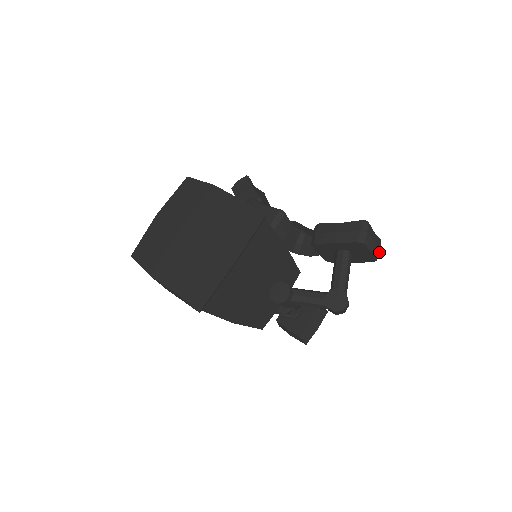
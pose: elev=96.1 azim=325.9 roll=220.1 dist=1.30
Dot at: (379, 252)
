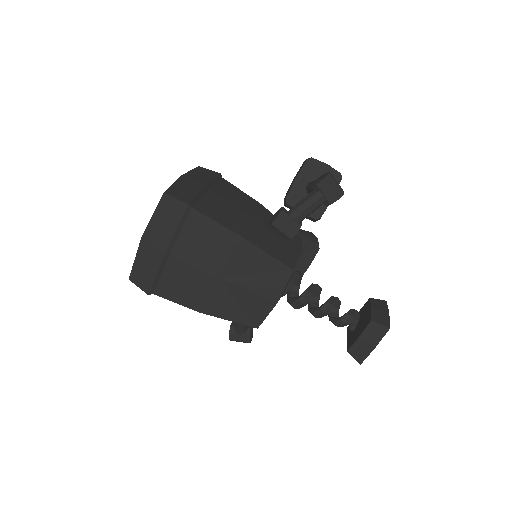
Dot at: occluded
